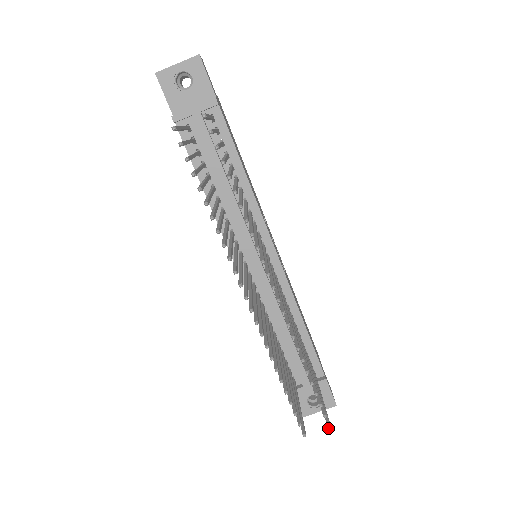
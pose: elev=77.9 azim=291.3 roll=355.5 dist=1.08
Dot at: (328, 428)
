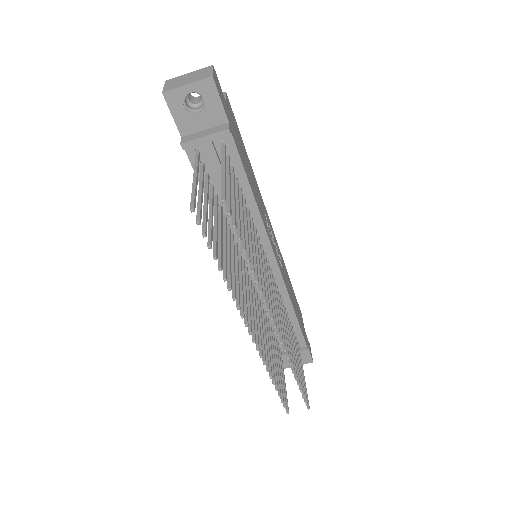
Dot at: occluded
